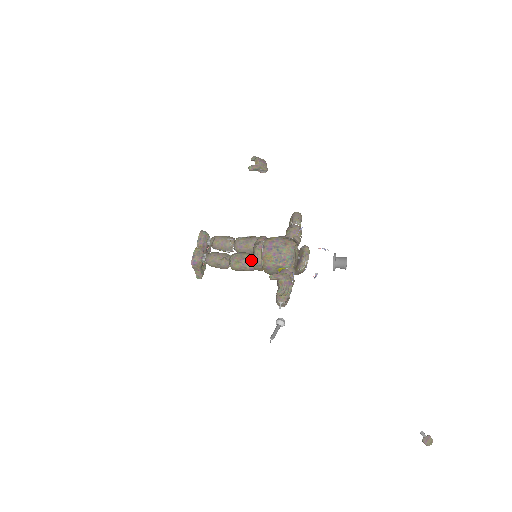
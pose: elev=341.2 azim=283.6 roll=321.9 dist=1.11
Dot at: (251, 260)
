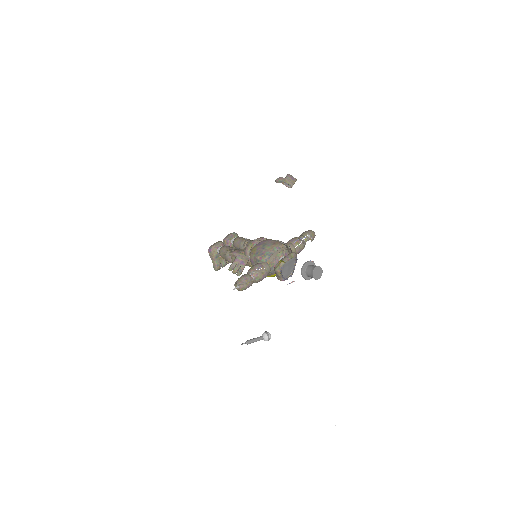
Dot at: (244, 253)
